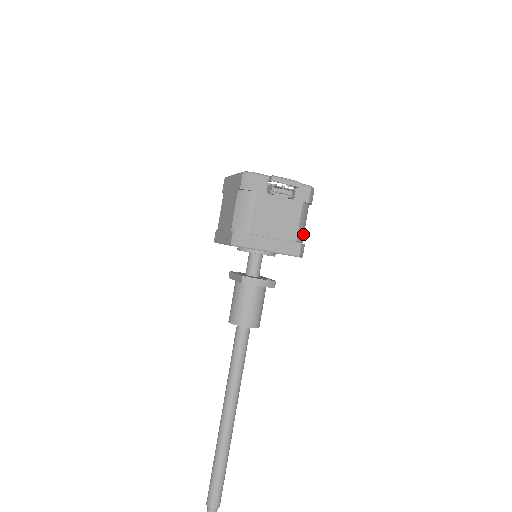
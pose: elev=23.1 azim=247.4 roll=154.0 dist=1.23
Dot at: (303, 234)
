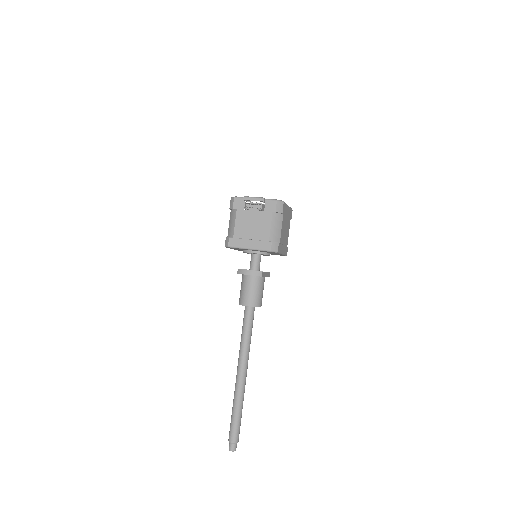
Dot at: (279, 236)
